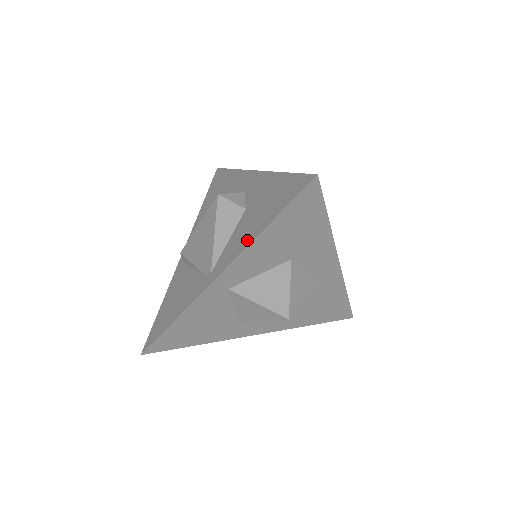
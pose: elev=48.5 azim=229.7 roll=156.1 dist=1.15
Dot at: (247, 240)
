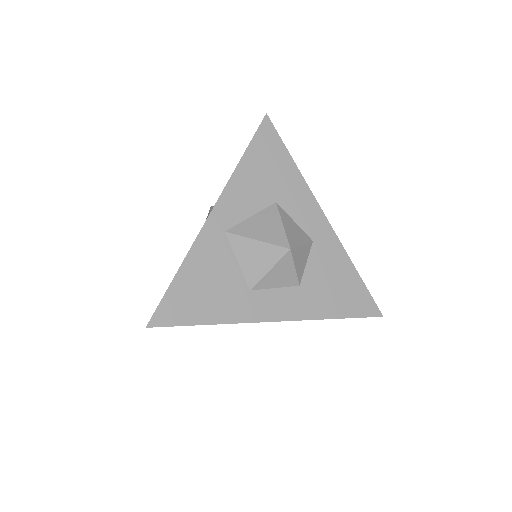
Dot at: (230, 180)
